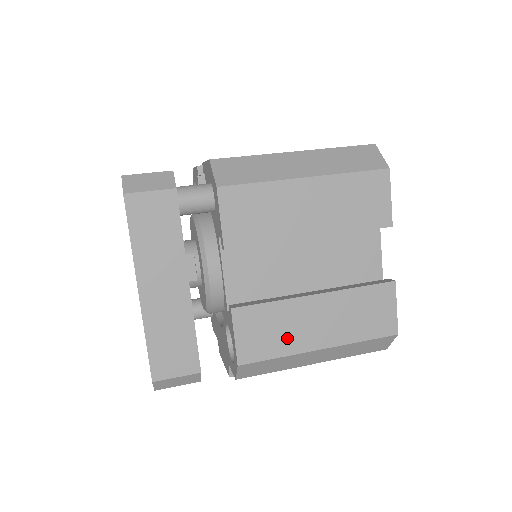
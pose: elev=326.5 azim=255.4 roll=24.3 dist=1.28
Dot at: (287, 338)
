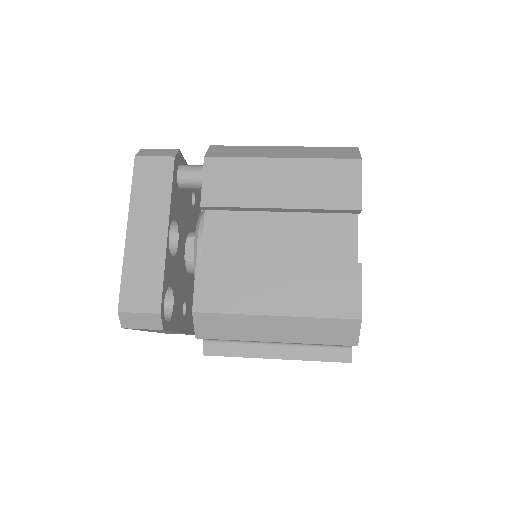
Dot at: (243, 296)
